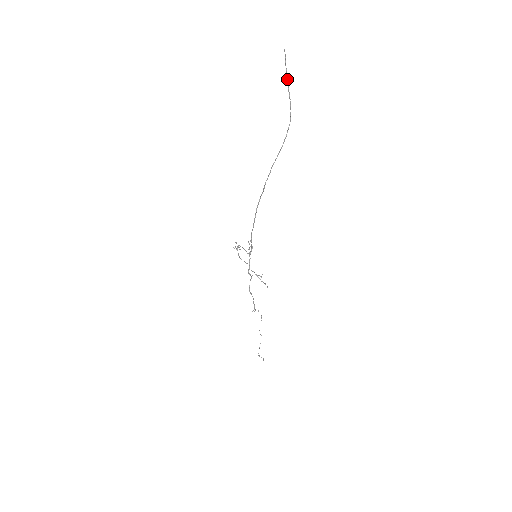
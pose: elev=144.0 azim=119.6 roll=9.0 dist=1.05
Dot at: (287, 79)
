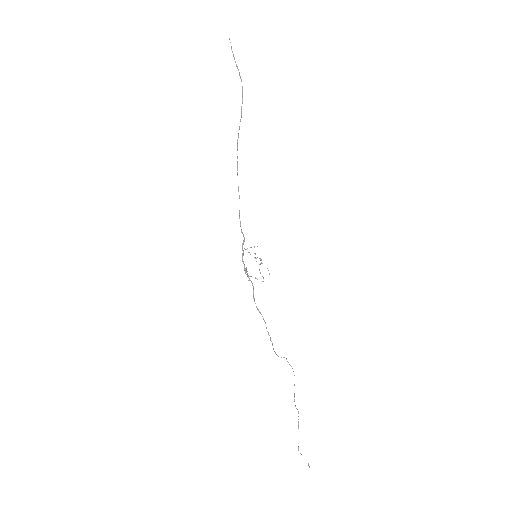
Dot at: (234, 59)
